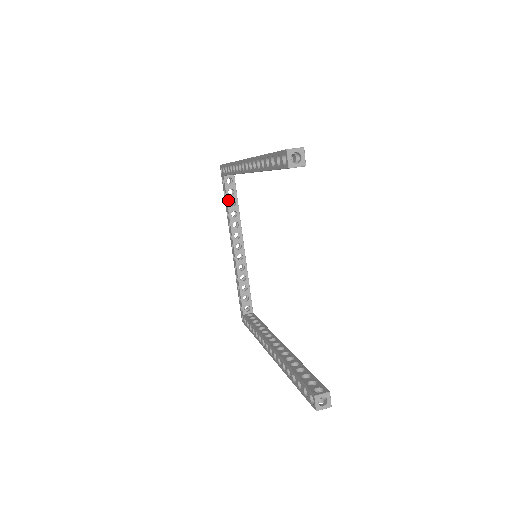
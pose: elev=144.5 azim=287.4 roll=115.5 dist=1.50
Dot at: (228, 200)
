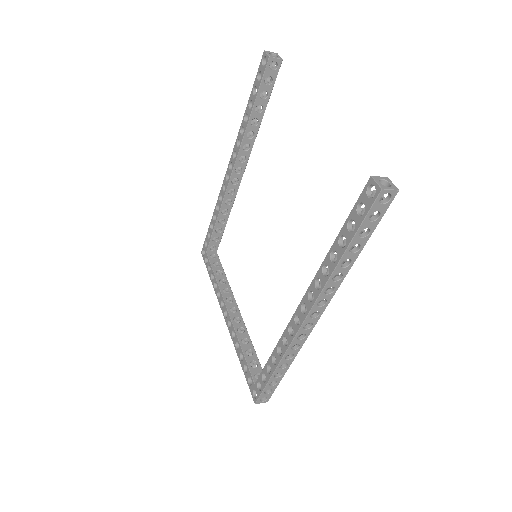
Dot at: (214, 270)
